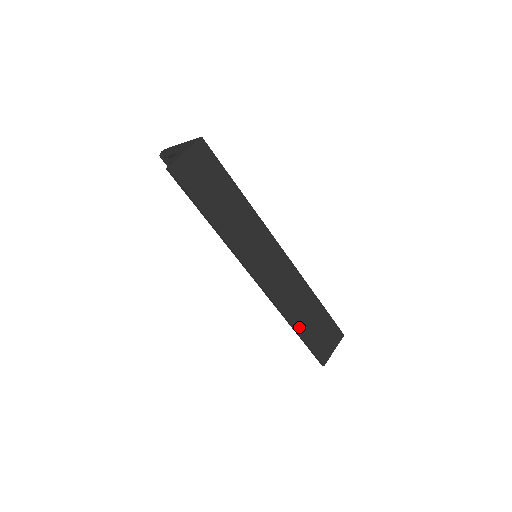
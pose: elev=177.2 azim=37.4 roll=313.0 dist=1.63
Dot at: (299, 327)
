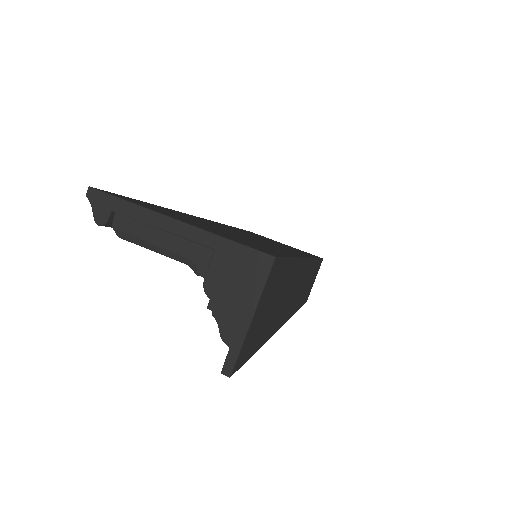
Dot at: (301, 303)
